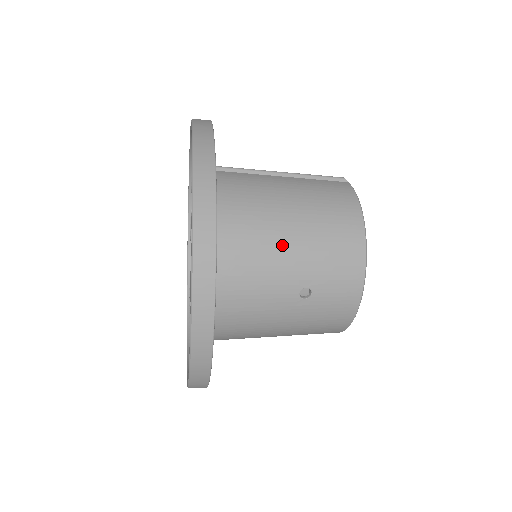
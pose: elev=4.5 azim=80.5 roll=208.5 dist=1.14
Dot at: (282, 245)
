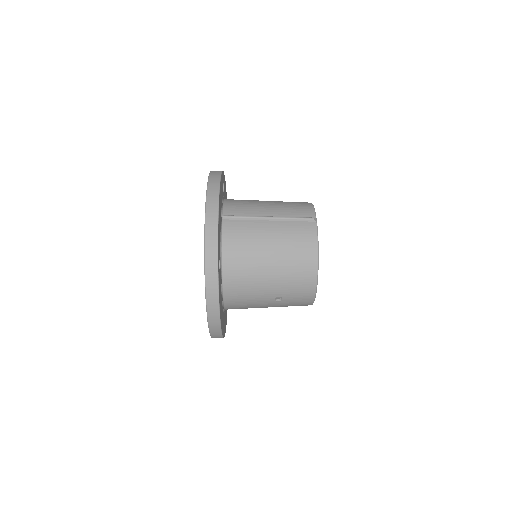
Dot at: (263, 278)
